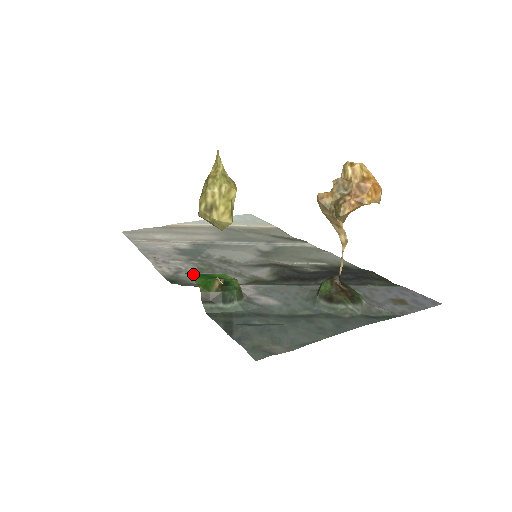
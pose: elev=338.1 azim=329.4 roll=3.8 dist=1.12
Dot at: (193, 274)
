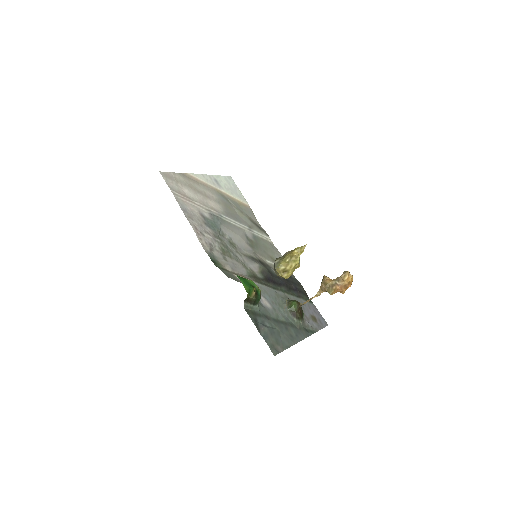
Dot at: (241, 279)
